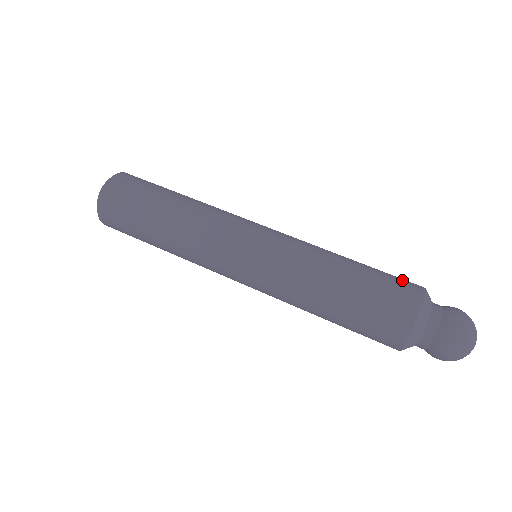
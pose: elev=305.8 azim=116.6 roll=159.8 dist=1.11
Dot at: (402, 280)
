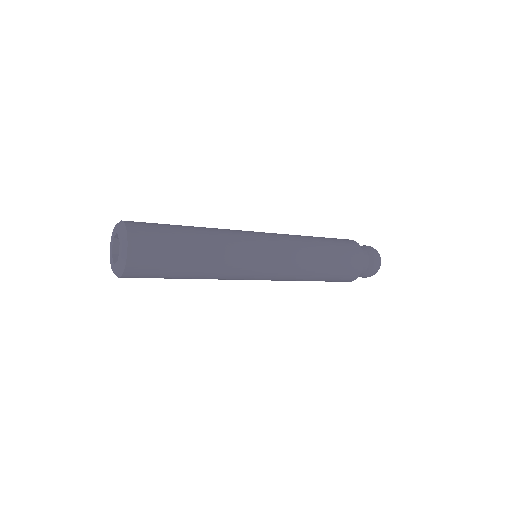
Dot at: occluded
